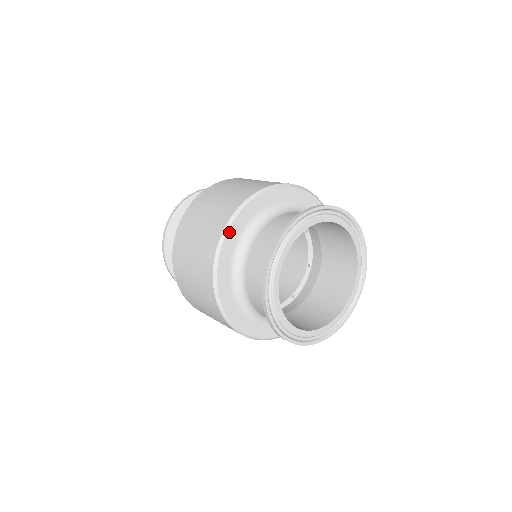
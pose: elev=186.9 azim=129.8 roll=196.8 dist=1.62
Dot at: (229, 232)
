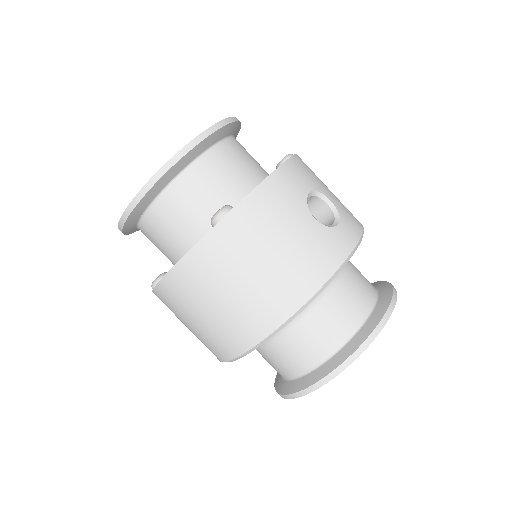
Dot at: (270, 337)
